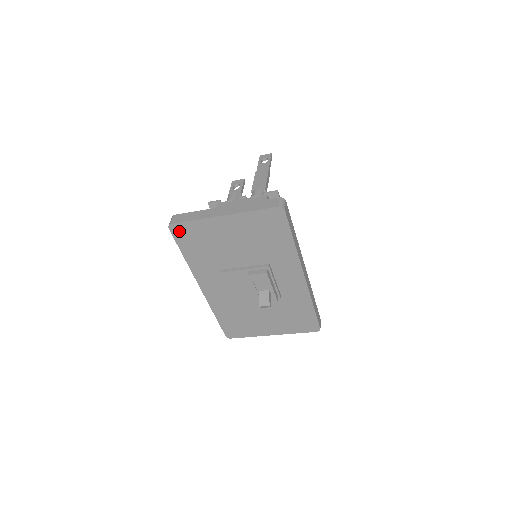
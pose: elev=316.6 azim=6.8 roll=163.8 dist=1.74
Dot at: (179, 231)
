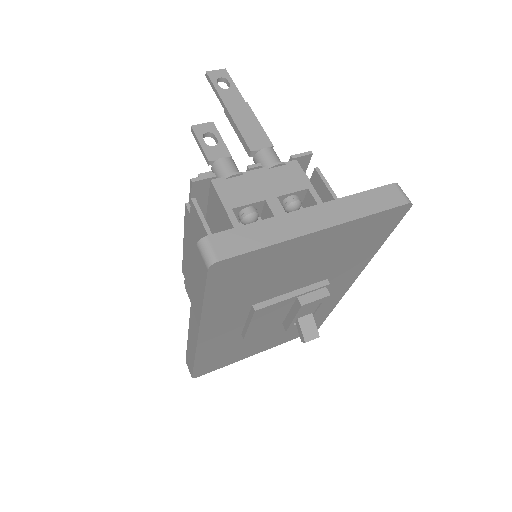
Dot at: (225, 269)
